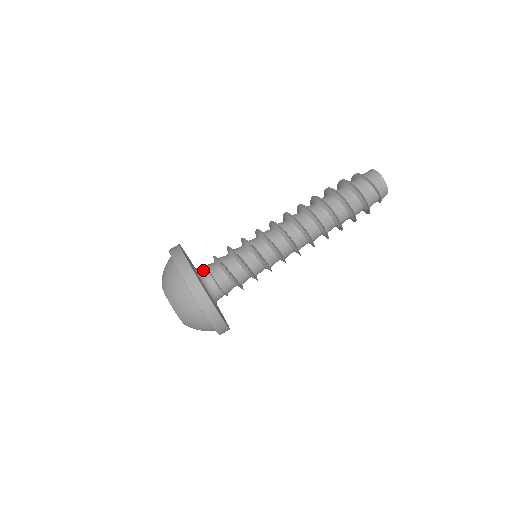
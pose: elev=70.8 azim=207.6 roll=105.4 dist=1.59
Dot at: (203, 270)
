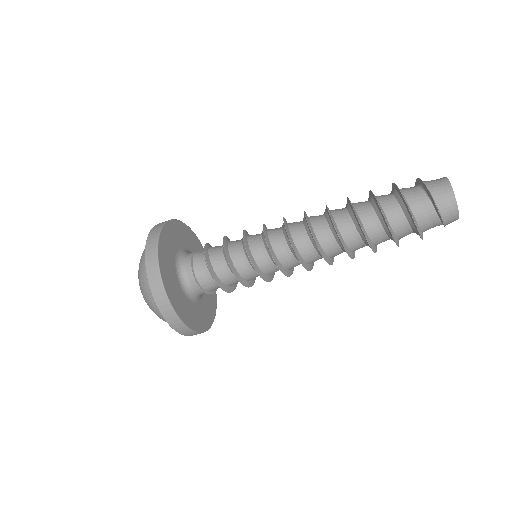
Dot at: (187, 258)
